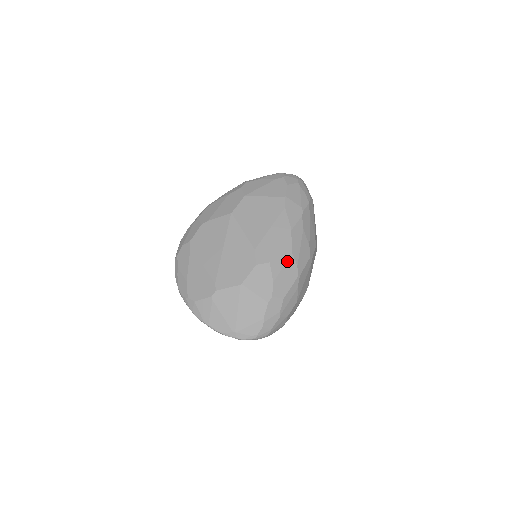
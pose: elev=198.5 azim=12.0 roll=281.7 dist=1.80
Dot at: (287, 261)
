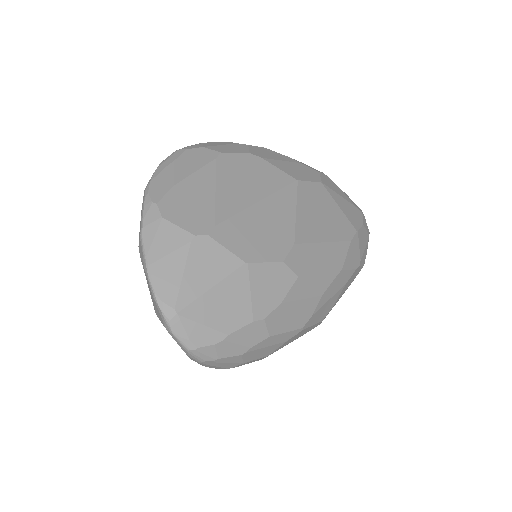
Dot at: (311, 297)
